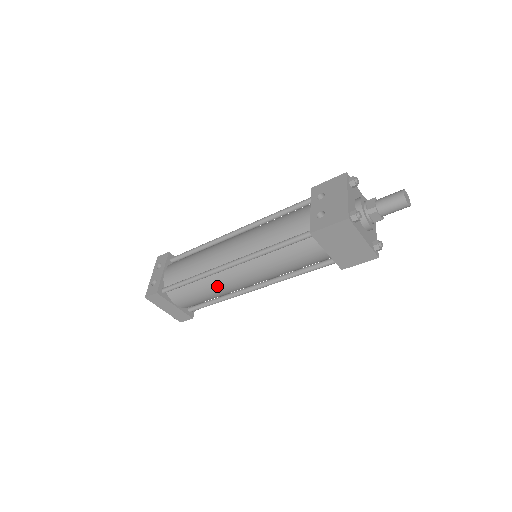
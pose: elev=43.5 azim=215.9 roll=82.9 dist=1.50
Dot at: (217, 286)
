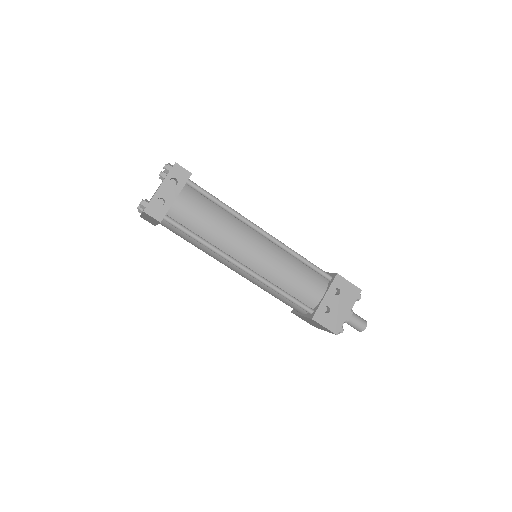
Dot at: (212, 255)
